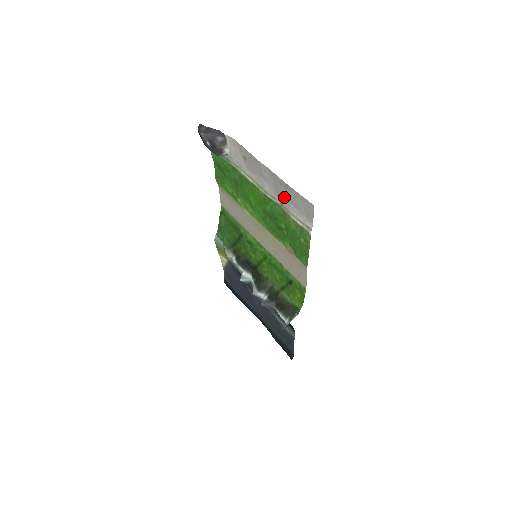
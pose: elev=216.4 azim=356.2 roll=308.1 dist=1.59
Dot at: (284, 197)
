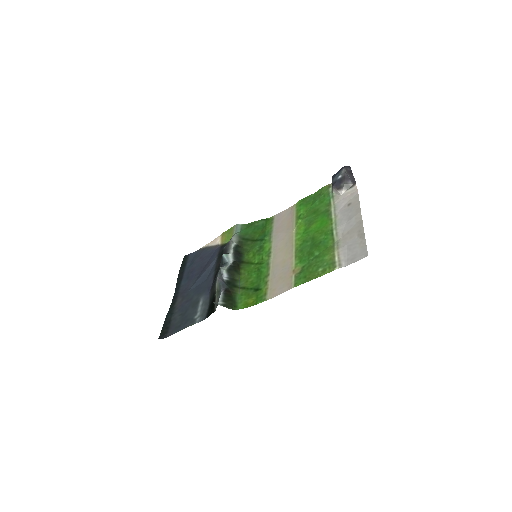
Dot at: (348, 239)
